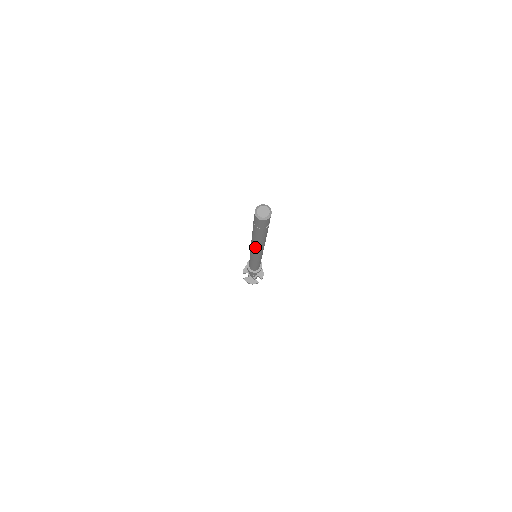
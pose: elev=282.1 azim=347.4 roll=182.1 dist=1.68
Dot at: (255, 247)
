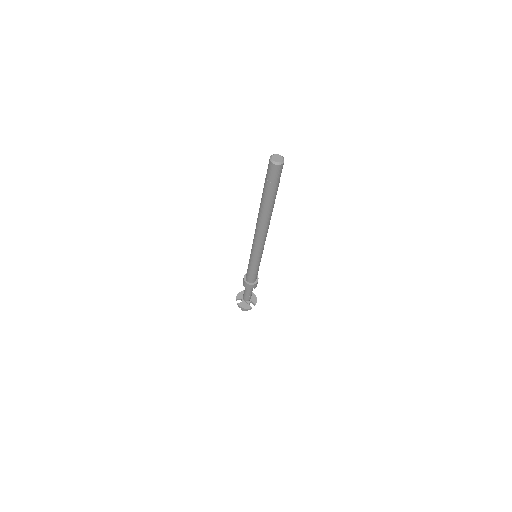
Dot at: (261, 226)
